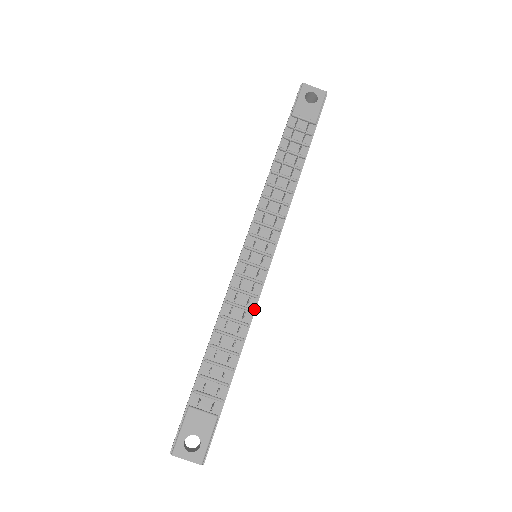
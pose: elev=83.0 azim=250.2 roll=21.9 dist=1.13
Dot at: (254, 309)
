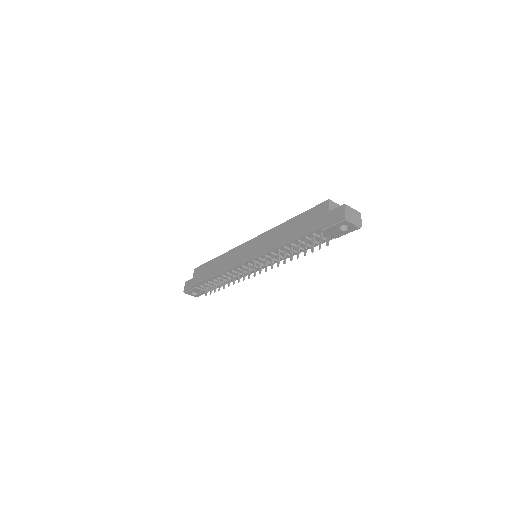
Dot at: (241, 277)
